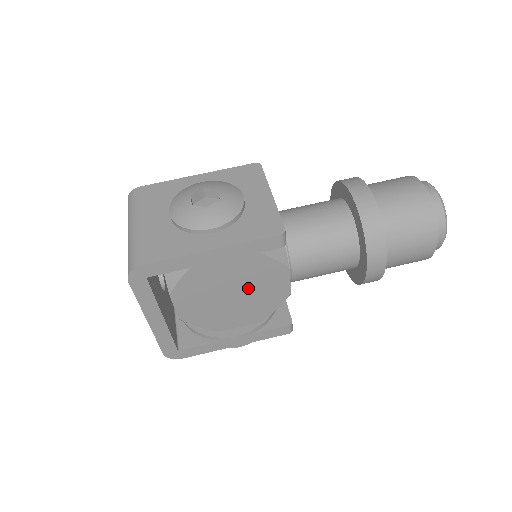
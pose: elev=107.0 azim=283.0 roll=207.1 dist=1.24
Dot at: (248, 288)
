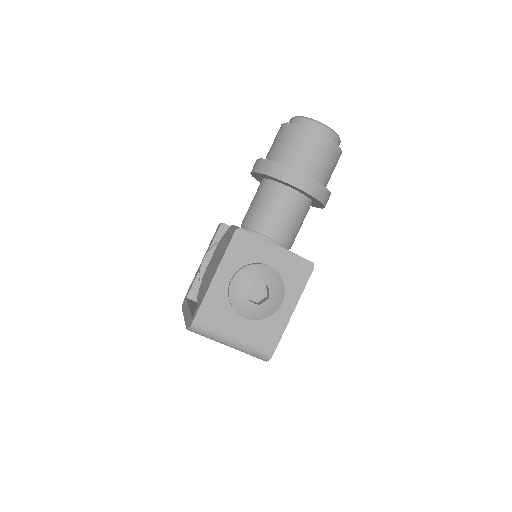
Dot at: occluded
